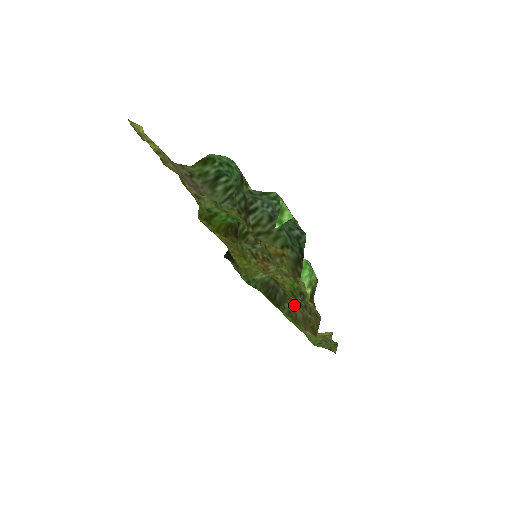
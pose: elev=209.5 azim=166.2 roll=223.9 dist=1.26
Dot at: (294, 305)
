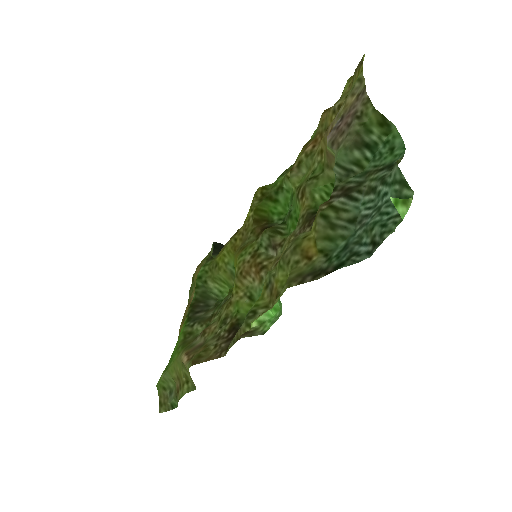
Dot at: (209, 329)
